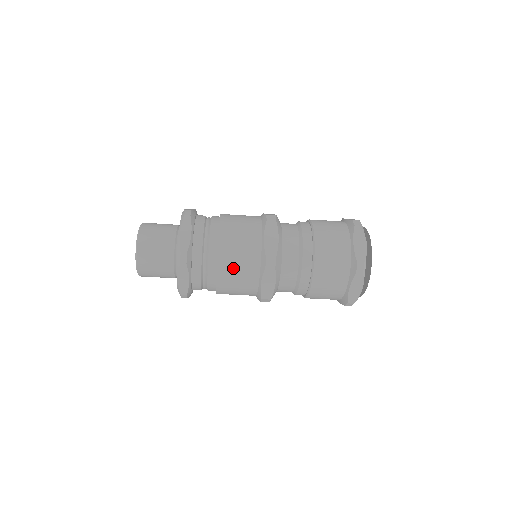
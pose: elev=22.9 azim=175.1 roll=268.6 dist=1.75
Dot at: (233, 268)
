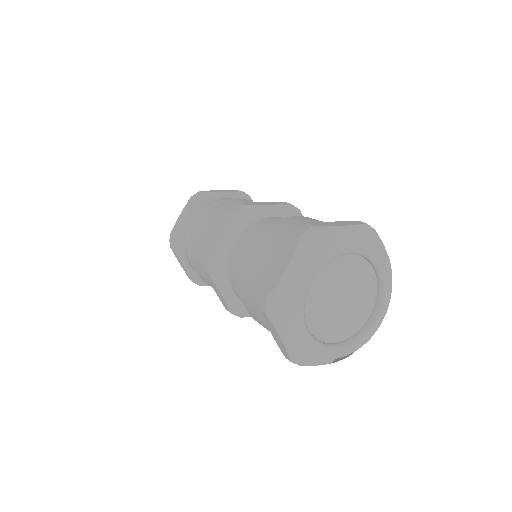
Dot at: (214, 214)
